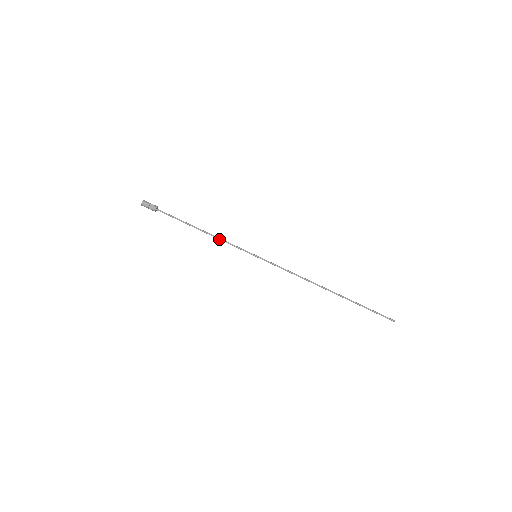
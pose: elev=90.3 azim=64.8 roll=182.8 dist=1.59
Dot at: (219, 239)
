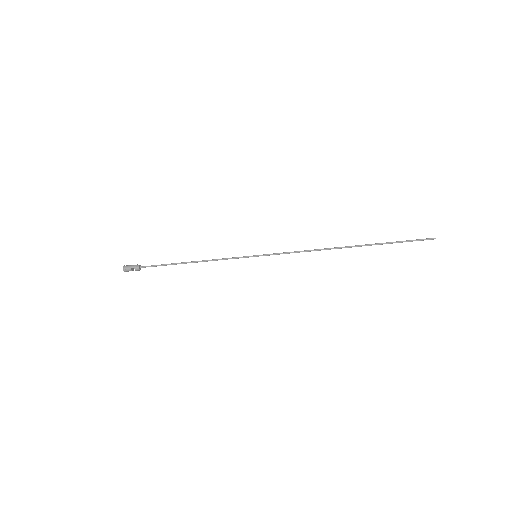
Dot at: occluded
